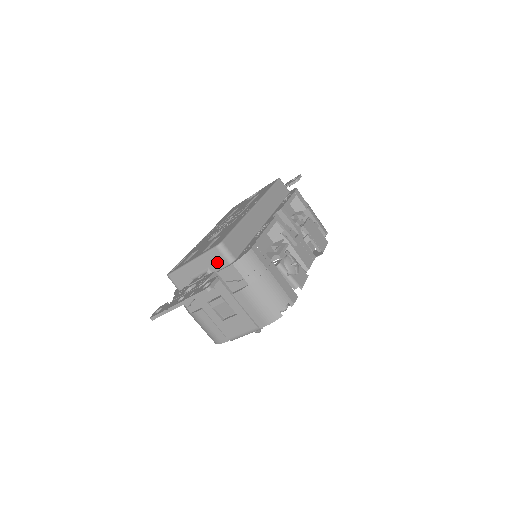
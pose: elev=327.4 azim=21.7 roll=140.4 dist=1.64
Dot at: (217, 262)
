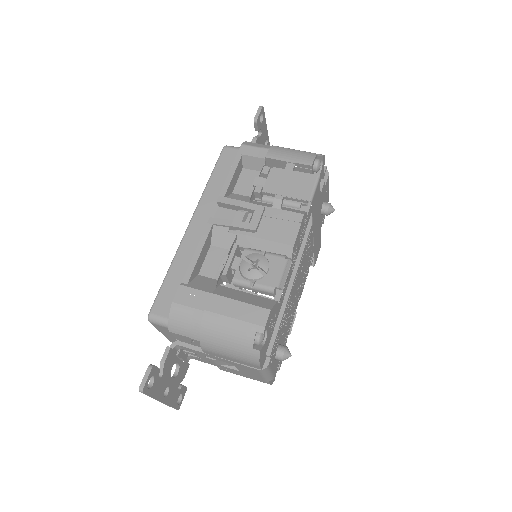
Dot at: (168, 331)
